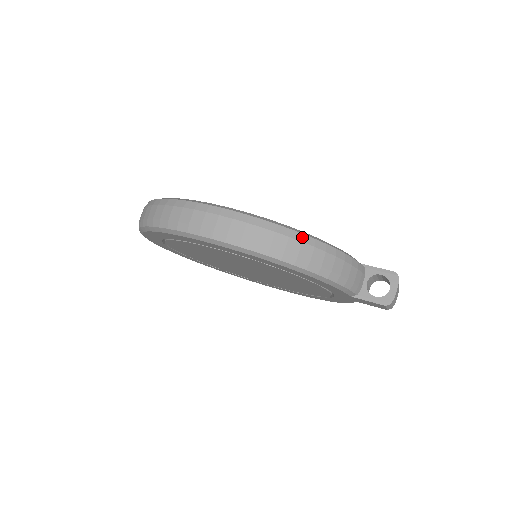
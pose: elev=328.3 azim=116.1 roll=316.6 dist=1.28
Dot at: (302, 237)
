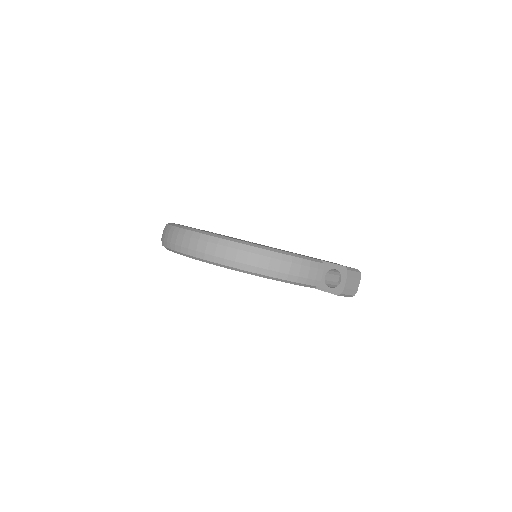
Dot at: (249, 248)
